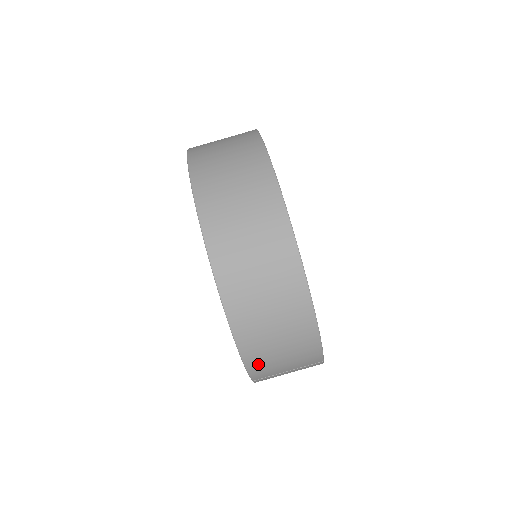
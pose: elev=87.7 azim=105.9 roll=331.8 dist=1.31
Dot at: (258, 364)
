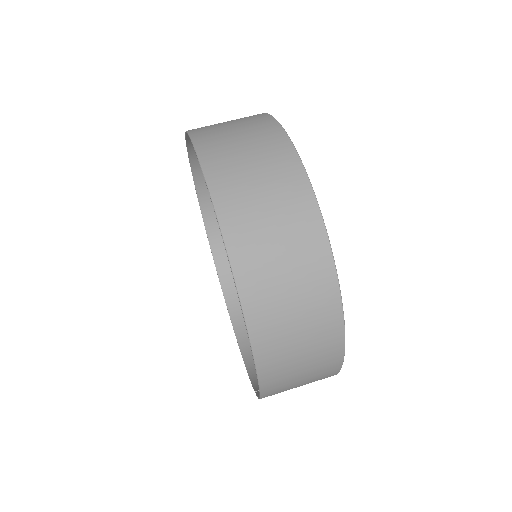
Dot at: occluded
